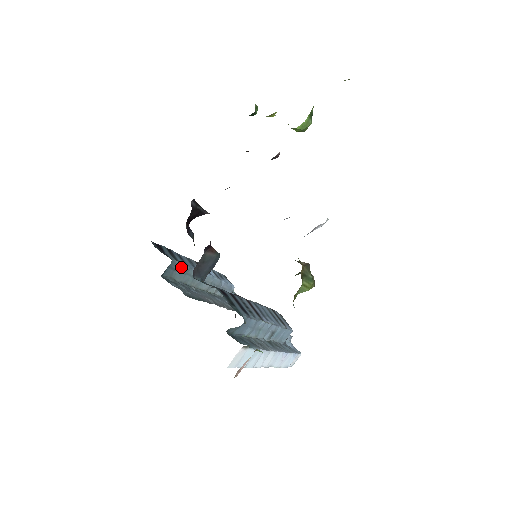
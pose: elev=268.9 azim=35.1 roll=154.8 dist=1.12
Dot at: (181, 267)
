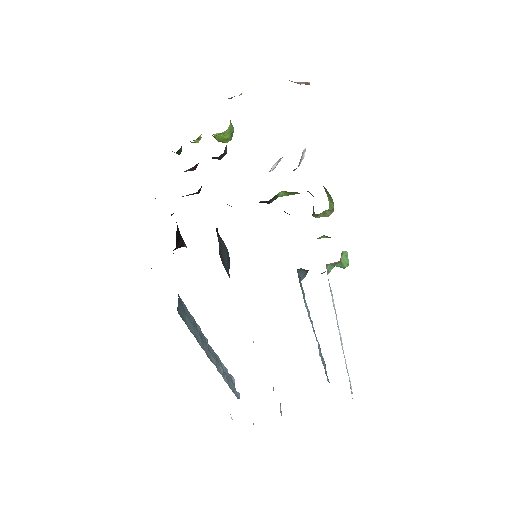
Dot at: (187, 312)
